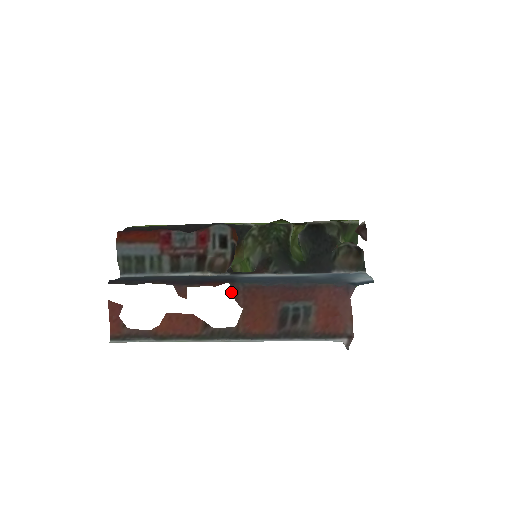
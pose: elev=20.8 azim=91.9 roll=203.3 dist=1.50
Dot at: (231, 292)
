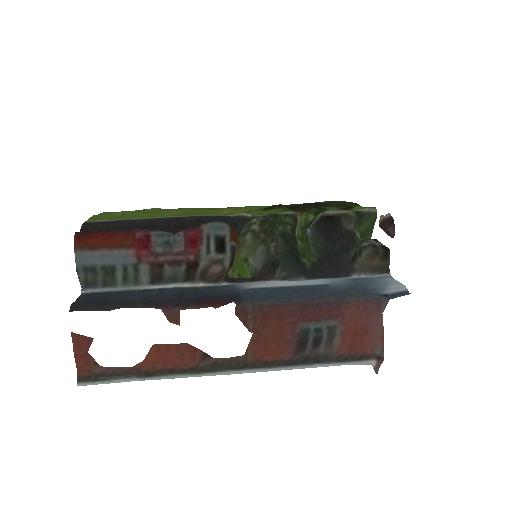
Dot at: (237, 314)
